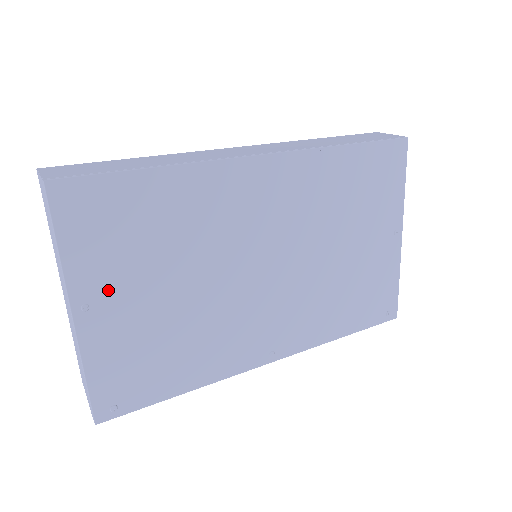
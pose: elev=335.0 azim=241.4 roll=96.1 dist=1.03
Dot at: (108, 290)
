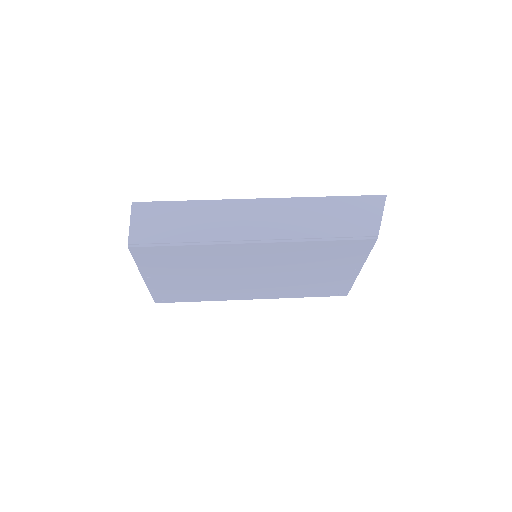
Dot at: (160, 274)
